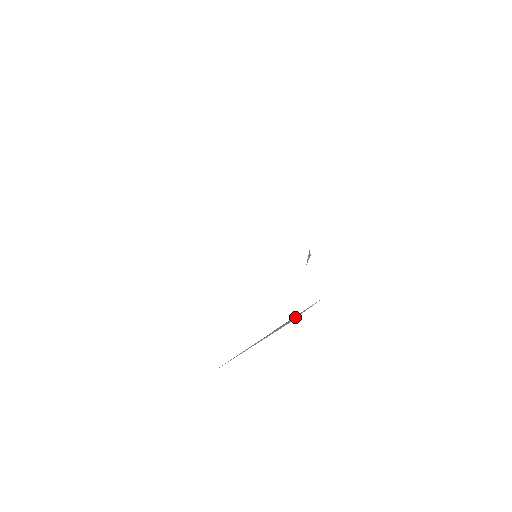
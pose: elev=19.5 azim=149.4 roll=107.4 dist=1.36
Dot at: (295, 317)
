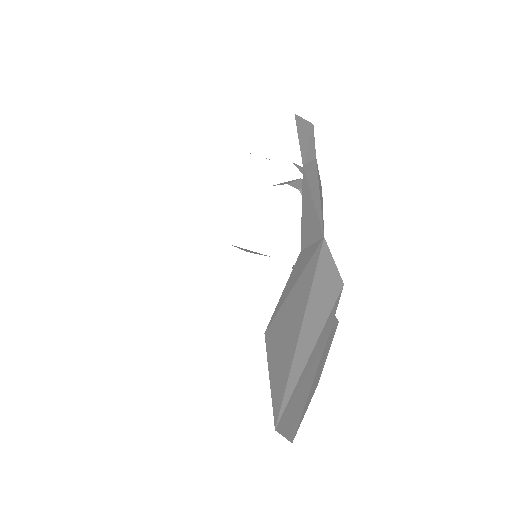
Dot at: (326, 282)
